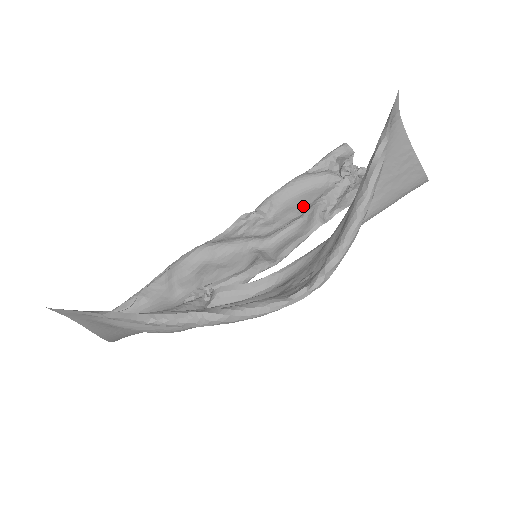
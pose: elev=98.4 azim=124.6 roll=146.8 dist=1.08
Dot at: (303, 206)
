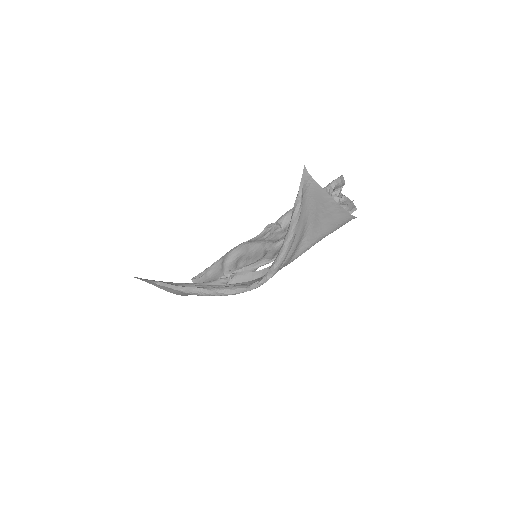
Dot at: occluded
